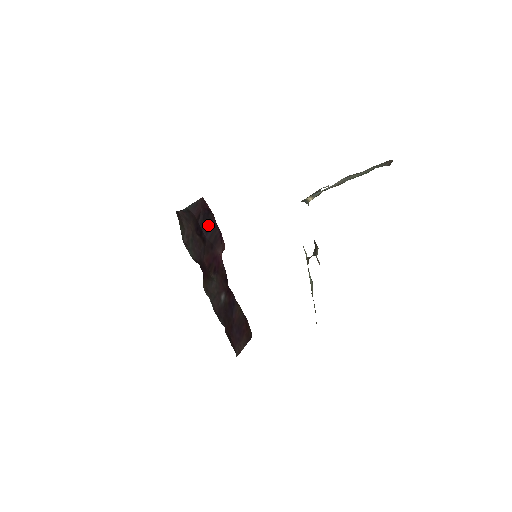
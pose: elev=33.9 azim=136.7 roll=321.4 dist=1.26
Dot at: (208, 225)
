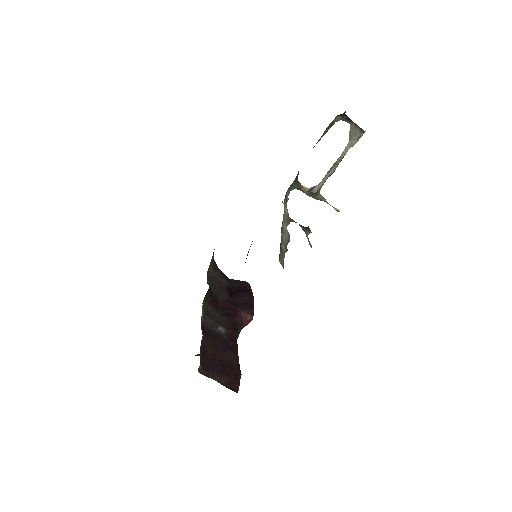
Dot at: (242, 295)
